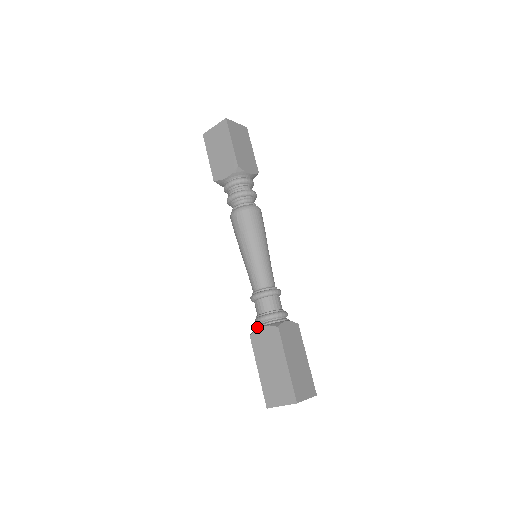
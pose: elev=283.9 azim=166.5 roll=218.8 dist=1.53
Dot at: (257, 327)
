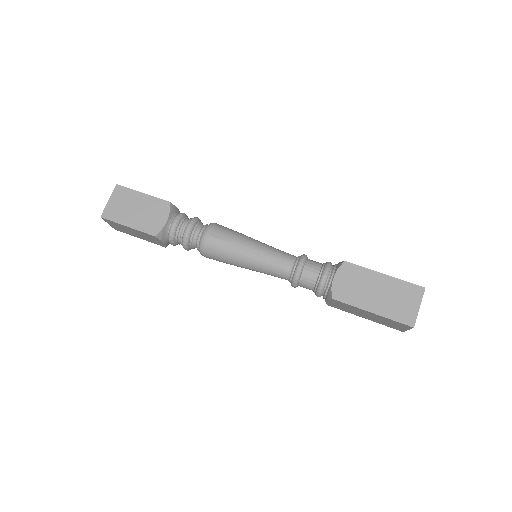
Dot at: (328, 289)
